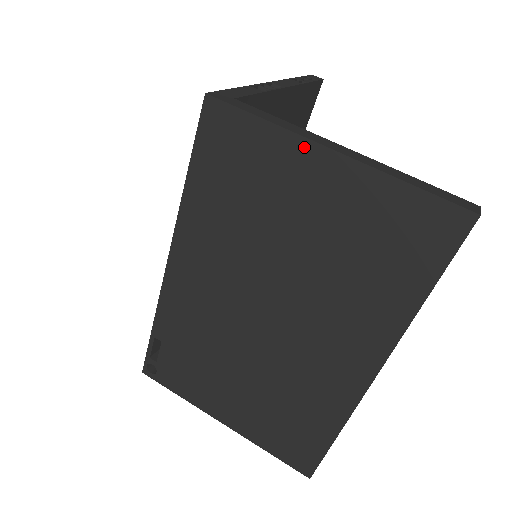
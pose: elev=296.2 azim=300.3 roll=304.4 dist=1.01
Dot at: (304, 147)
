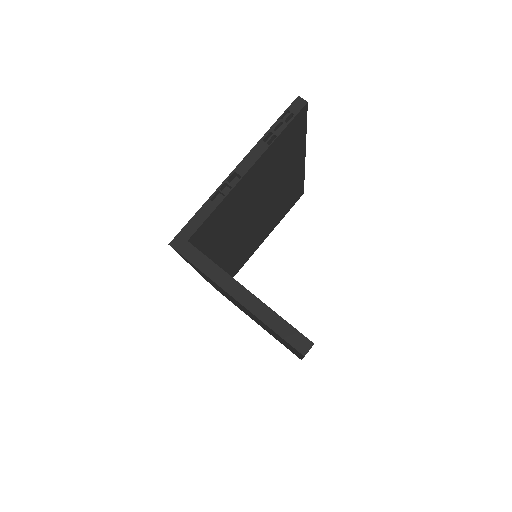
Dot at: occluded
